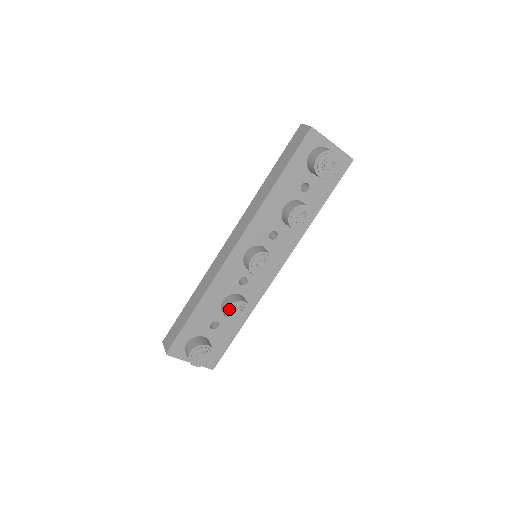
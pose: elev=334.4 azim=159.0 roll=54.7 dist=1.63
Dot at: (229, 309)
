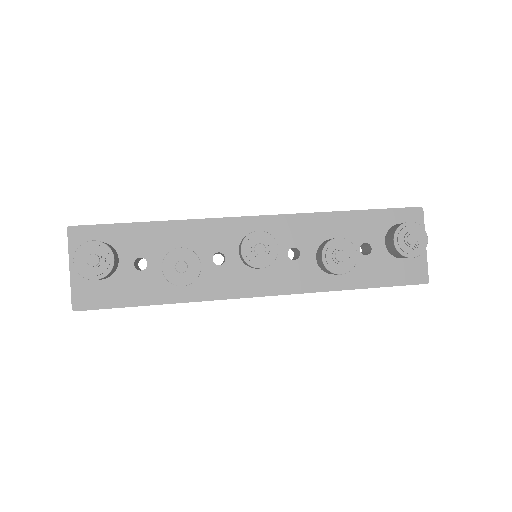
Dot at: (180, 250)
